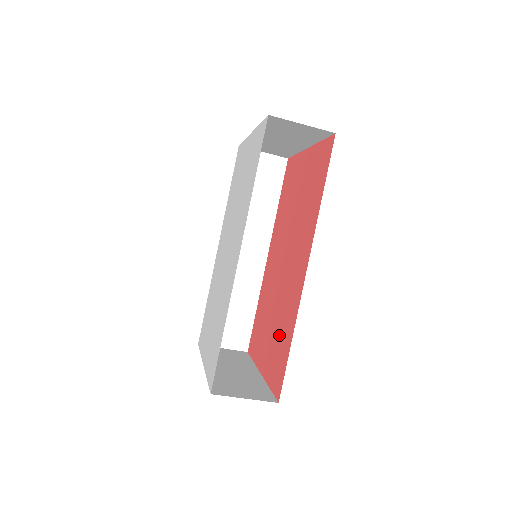
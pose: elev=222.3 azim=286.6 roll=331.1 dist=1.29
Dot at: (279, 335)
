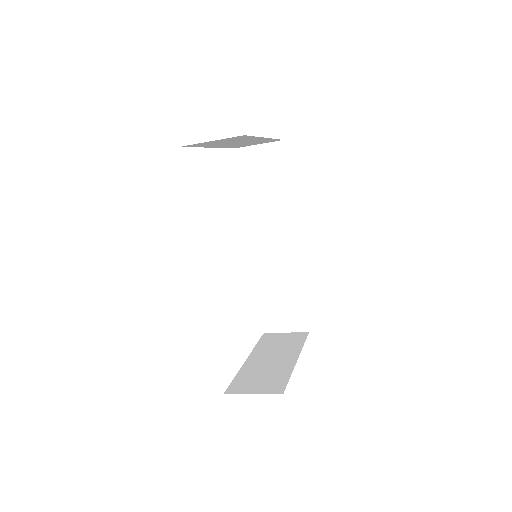
Dot at: occluded
